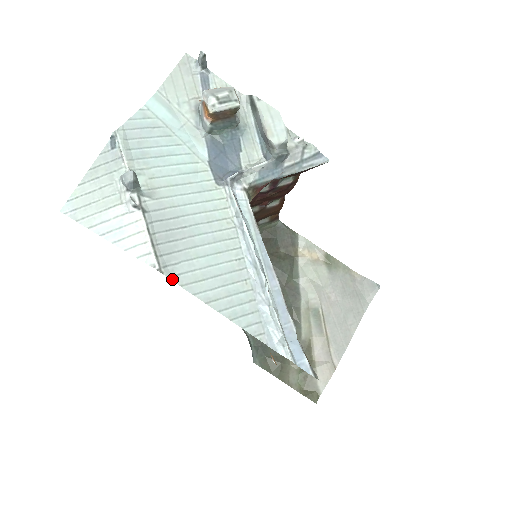
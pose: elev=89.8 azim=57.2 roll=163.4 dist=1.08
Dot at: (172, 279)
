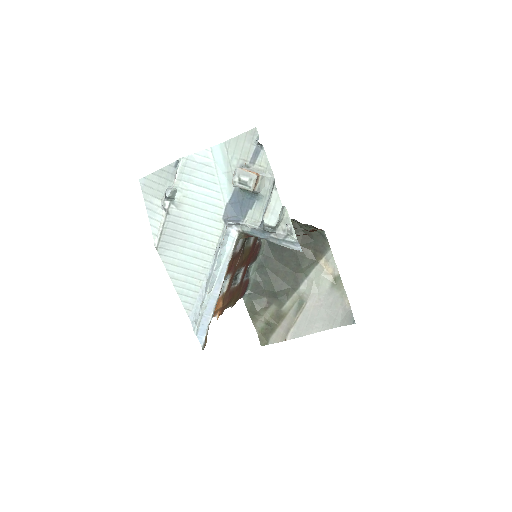
Dot at: (160, 256)
